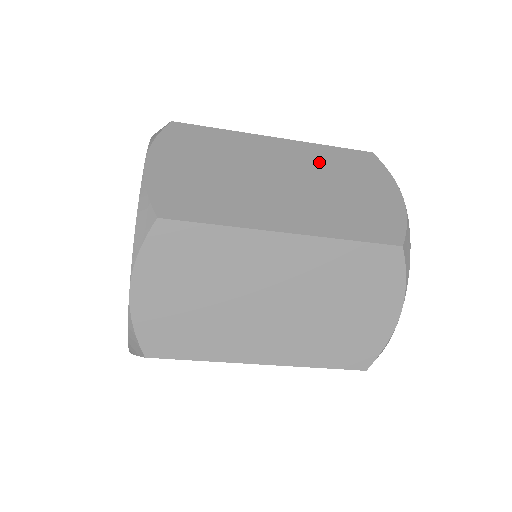
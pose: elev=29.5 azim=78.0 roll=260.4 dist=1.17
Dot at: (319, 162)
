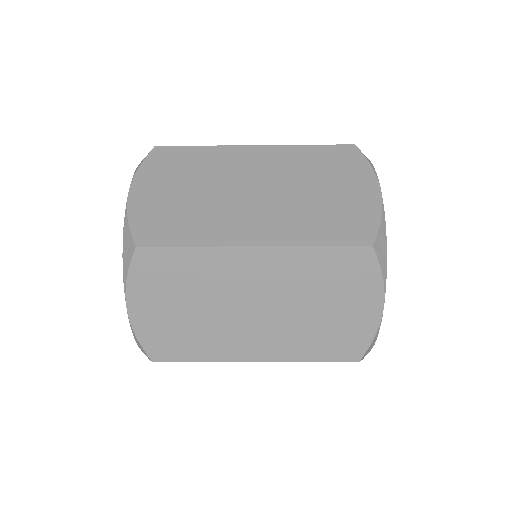
Dot at: (299, 276)
